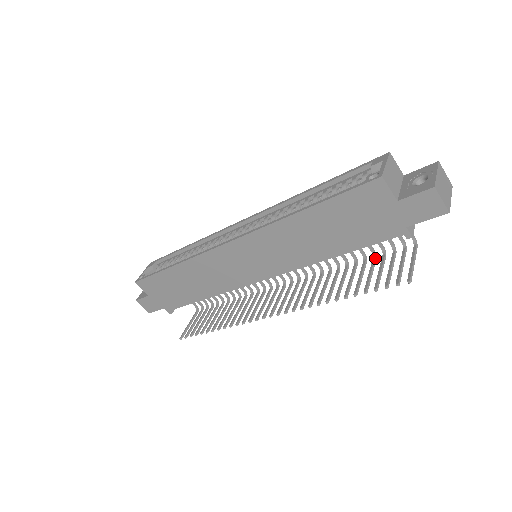
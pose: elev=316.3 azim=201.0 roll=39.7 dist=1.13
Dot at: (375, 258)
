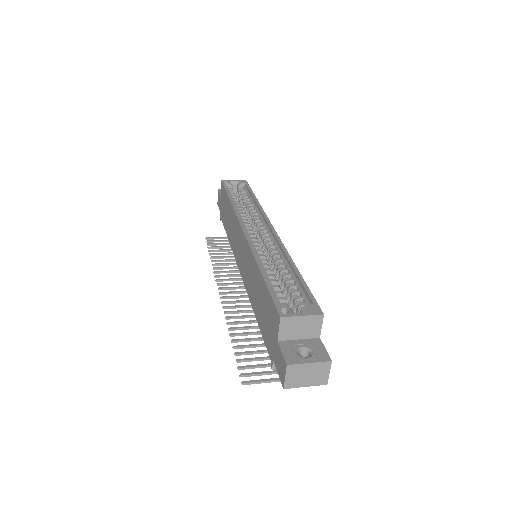
Dot at: occluded
